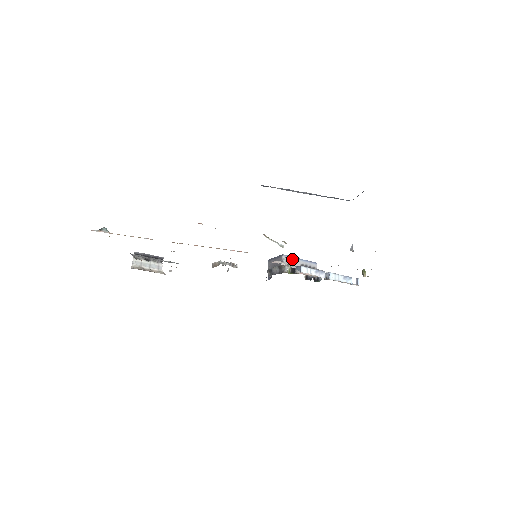
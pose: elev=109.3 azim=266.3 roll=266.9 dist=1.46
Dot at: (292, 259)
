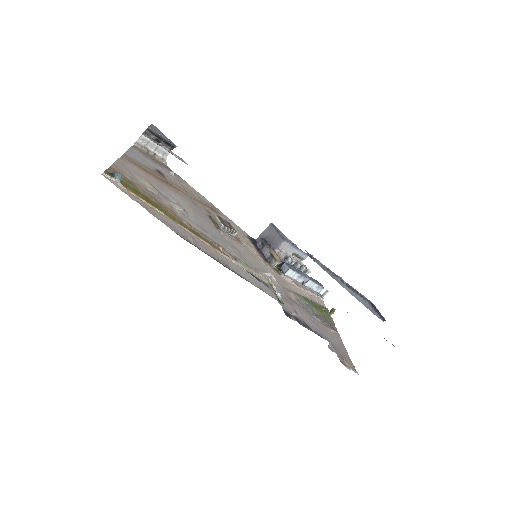
Dot at: (290, 246)
